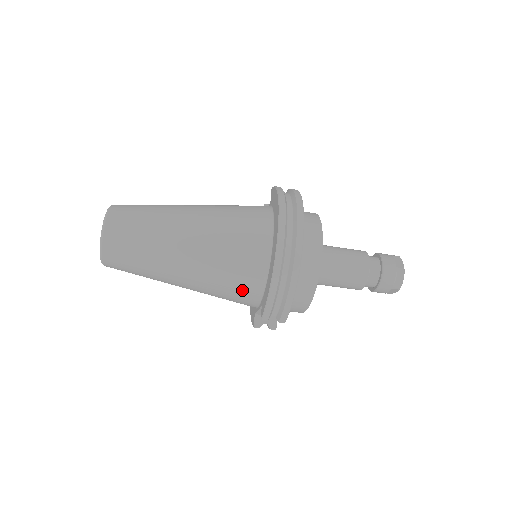
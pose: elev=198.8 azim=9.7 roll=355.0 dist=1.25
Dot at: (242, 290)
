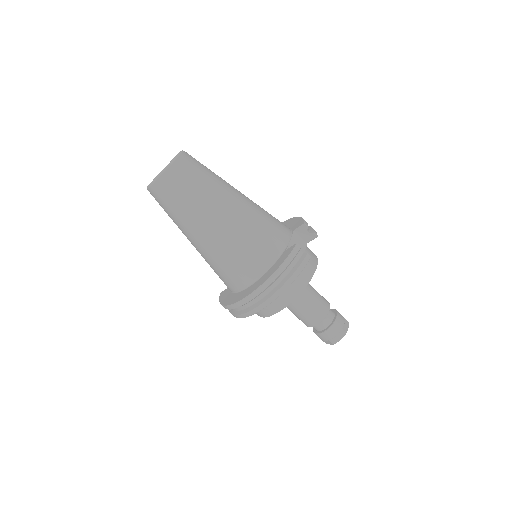
Dot at: occluded
